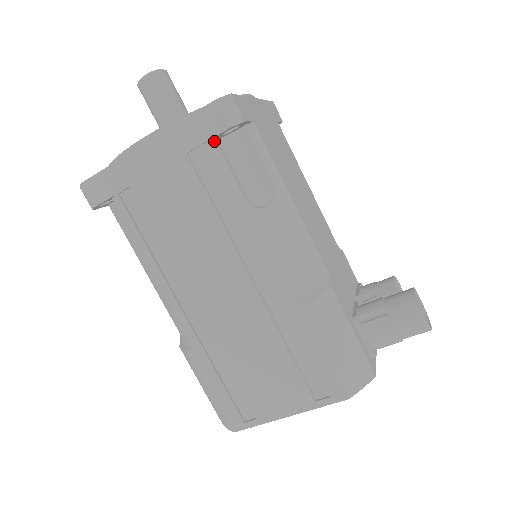
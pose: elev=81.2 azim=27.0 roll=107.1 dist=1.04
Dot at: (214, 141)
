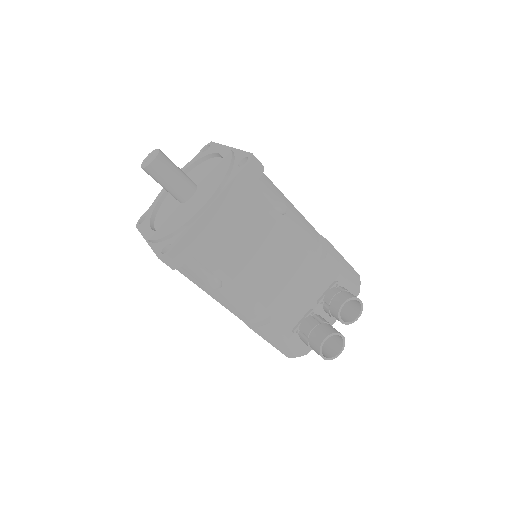
Dot at: occluded
